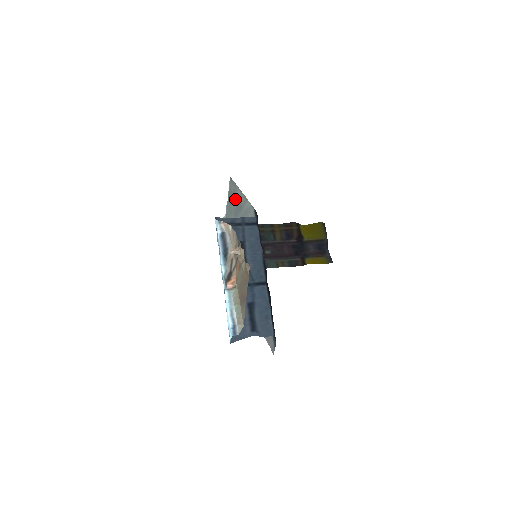
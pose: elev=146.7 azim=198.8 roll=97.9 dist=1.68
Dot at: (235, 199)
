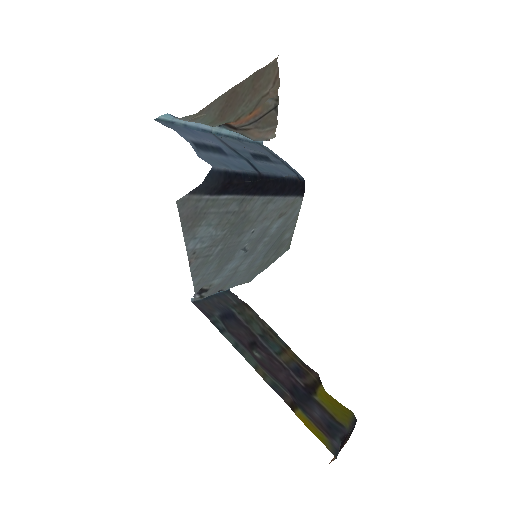
Dot at: (279, 245)
